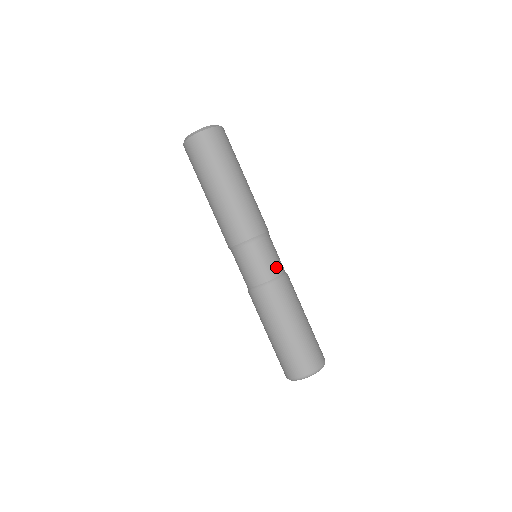
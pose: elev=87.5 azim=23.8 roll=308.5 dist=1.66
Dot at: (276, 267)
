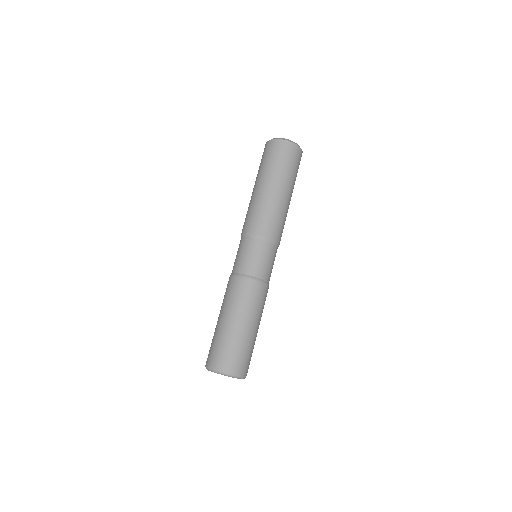
Dot at: (266, 272)
